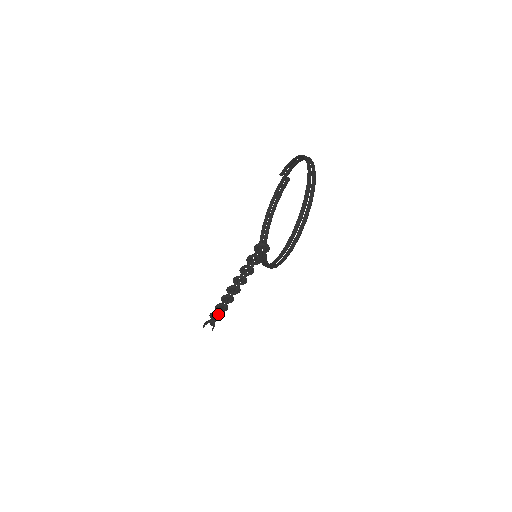
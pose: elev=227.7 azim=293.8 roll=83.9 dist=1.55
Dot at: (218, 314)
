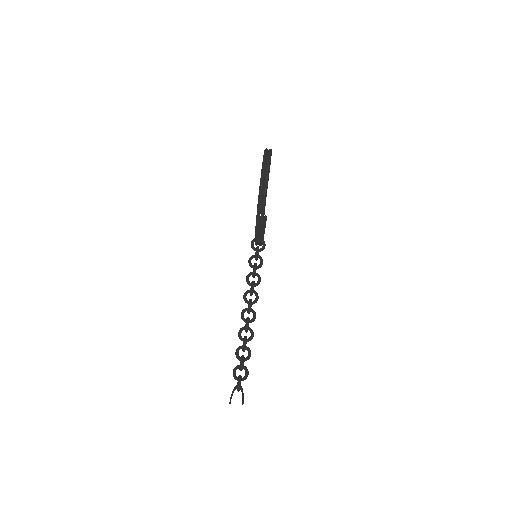
Dot at: (241, 359)
